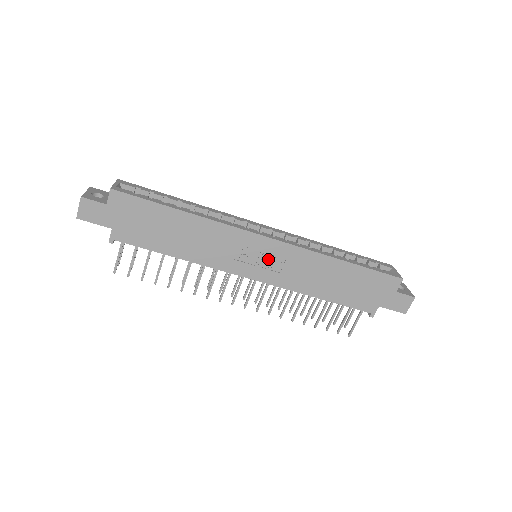
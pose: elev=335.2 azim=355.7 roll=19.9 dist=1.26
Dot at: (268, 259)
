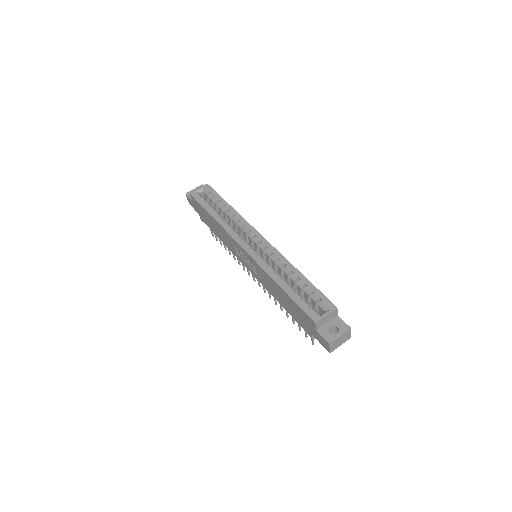
Dot at: (250, 262)
